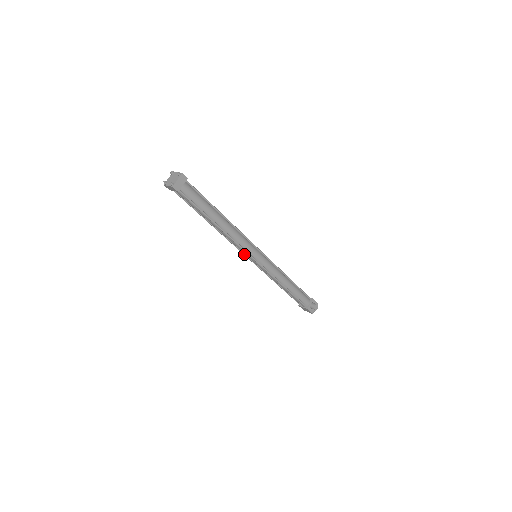
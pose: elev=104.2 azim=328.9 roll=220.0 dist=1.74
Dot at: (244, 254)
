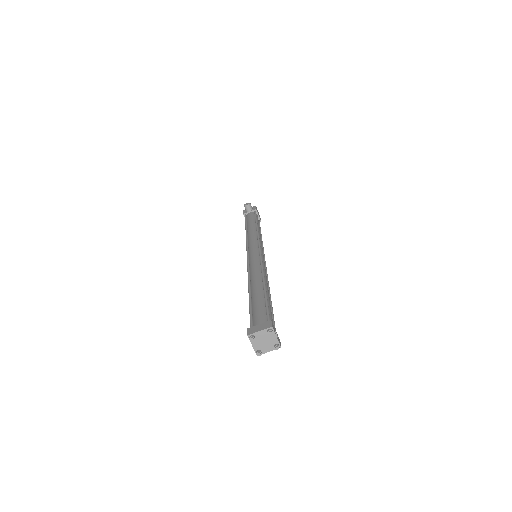
Dot at: (248, 258)
